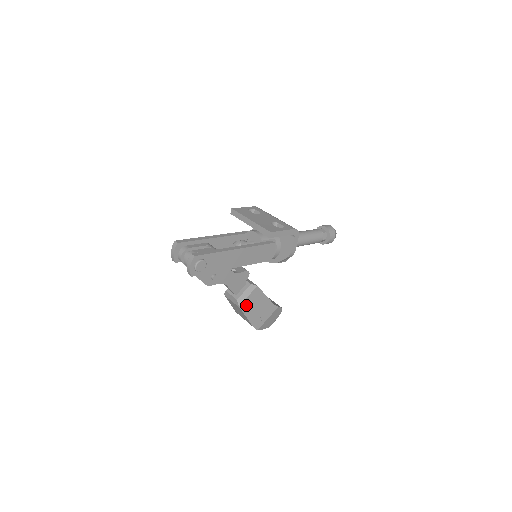
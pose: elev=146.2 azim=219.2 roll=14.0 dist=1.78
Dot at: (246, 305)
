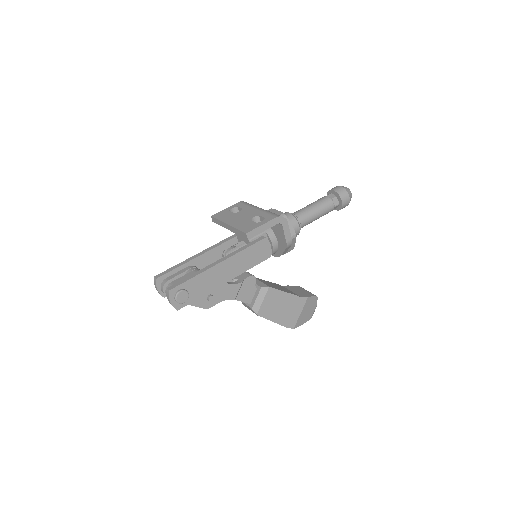
Dot at: (265, 310)
